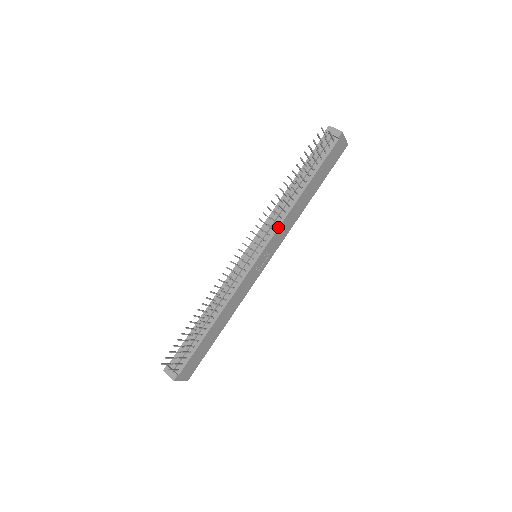
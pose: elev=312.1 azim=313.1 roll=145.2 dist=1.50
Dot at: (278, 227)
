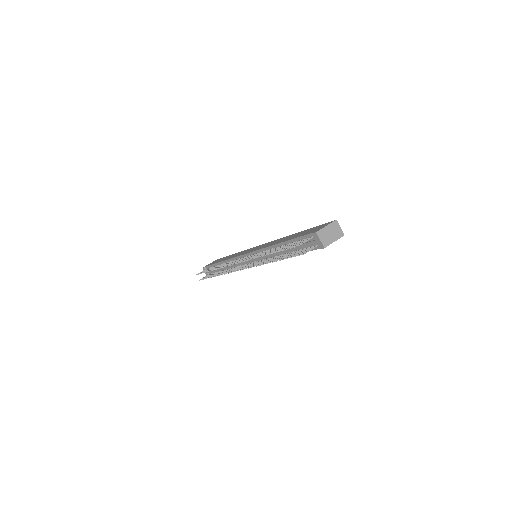
Dot at: occluded
